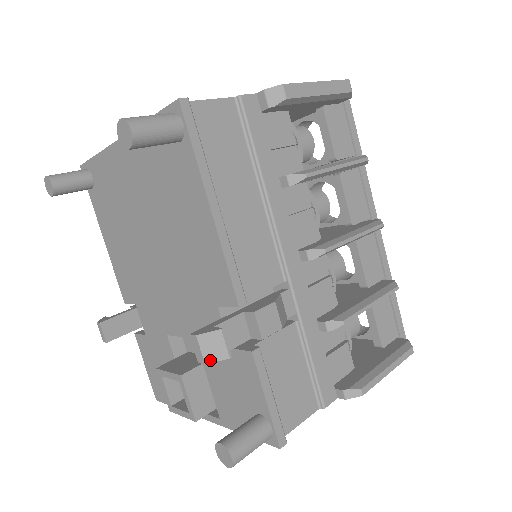
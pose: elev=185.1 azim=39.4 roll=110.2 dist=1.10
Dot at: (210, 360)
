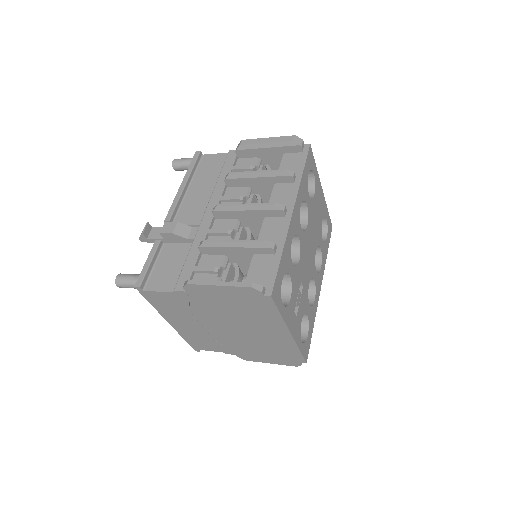
Dot at: (140, 236)
